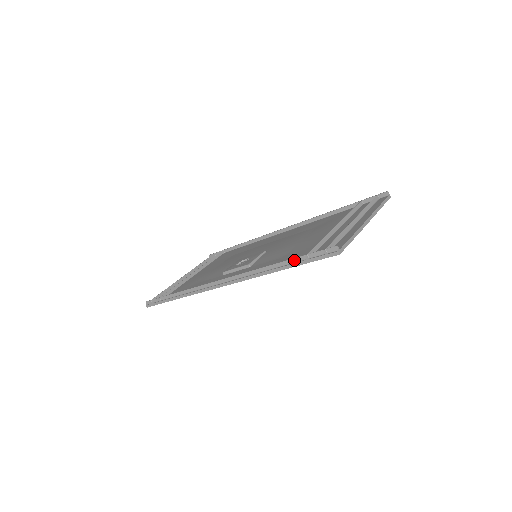
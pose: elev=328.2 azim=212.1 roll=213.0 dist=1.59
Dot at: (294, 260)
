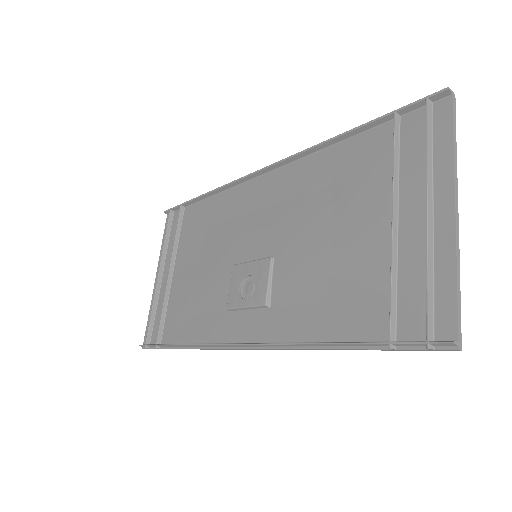
Dot at: (365, 345)
